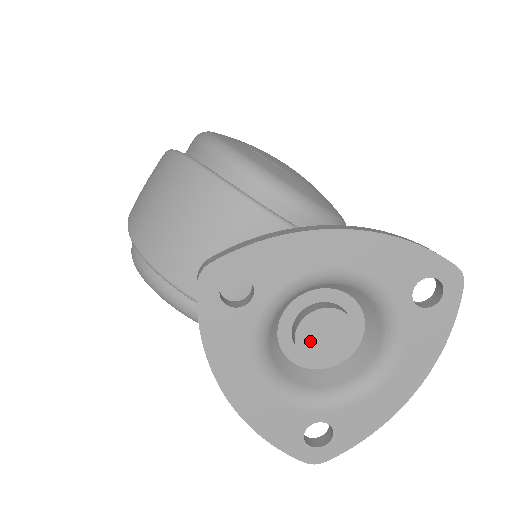
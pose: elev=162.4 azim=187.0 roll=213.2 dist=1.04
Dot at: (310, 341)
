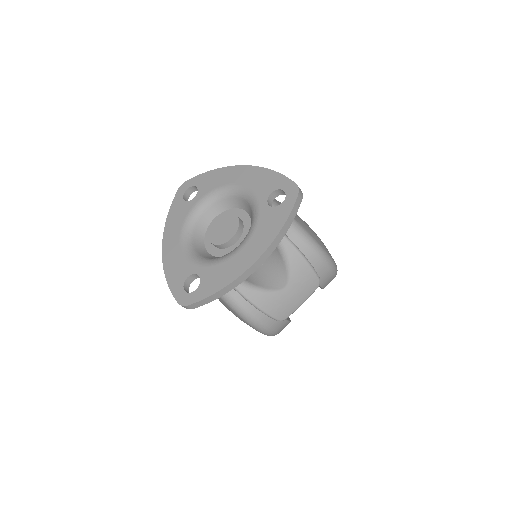
Dot at: (215, 230)
